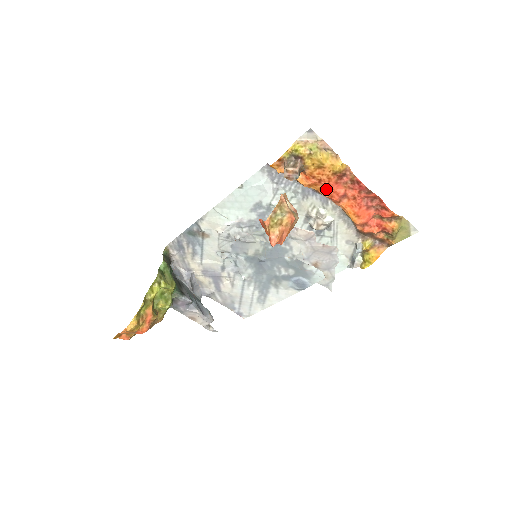
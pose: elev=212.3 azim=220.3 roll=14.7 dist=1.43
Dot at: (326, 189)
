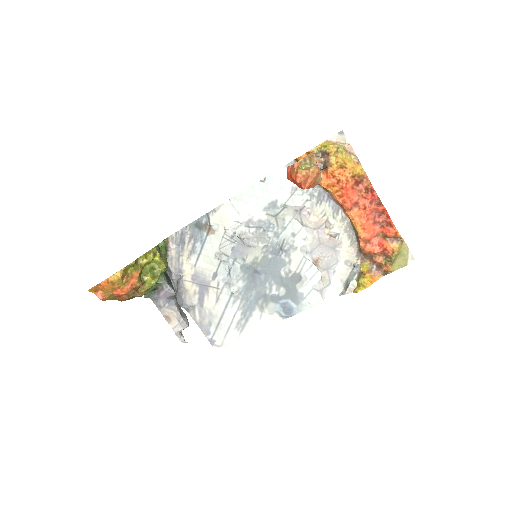
Dot at: (342, 192)
